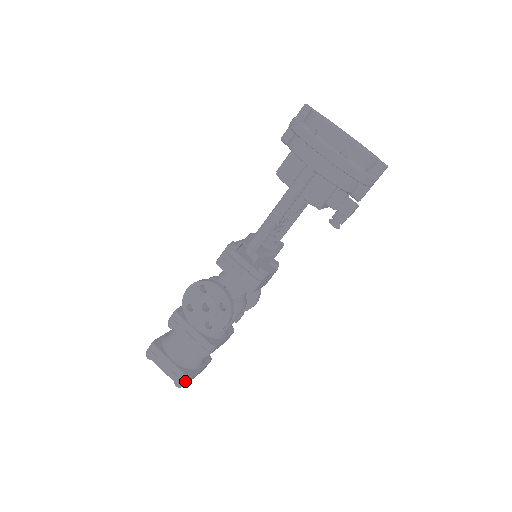
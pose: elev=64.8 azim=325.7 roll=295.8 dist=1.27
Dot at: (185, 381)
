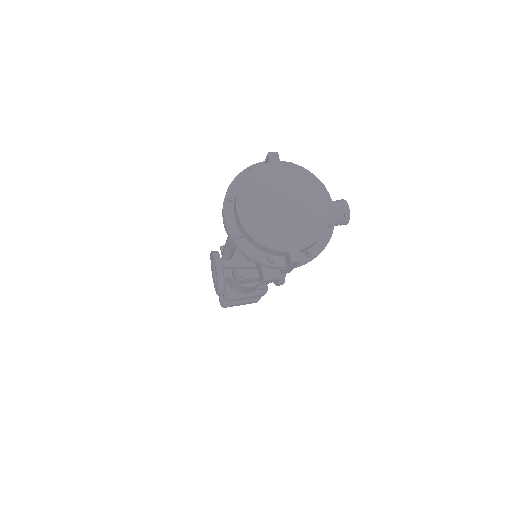
Dot at: (222, 306)
